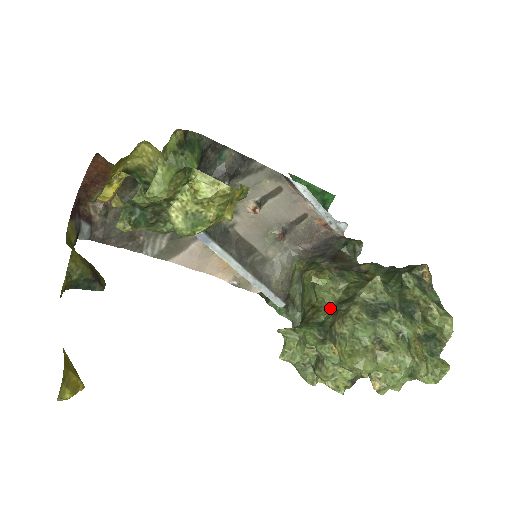
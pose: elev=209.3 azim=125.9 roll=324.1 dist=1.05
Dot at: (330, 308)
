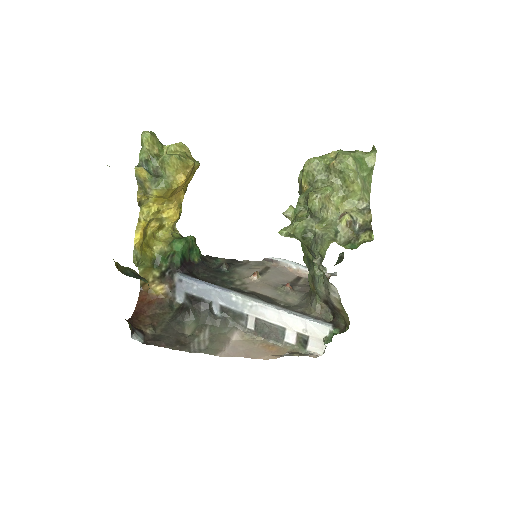
Dot at: occluded
